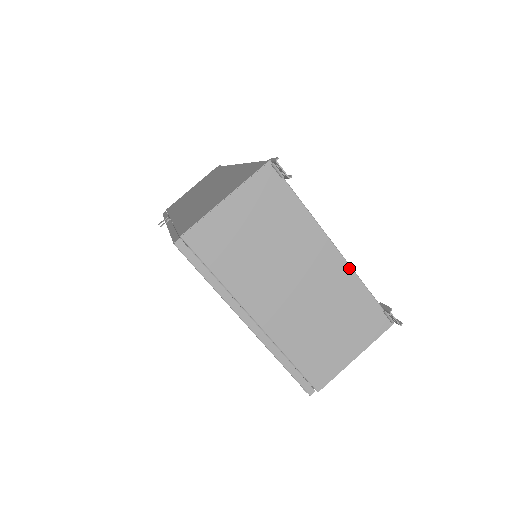
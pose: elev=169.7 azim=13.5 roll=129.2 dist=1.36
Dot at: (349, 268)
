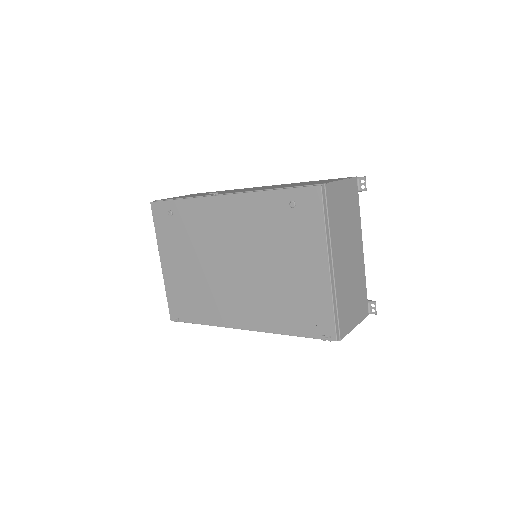
Dot at: (364, 264)
